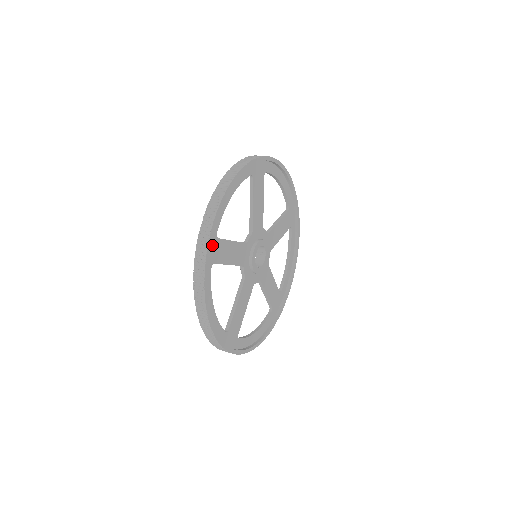
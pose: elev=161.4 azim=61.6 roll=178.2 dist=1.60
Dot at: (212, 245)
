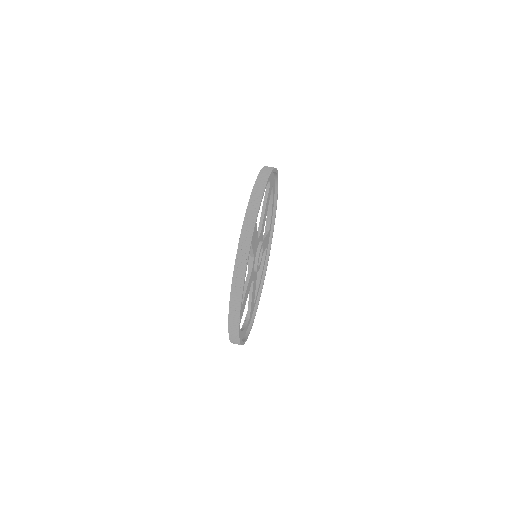
Dot at: occluded
